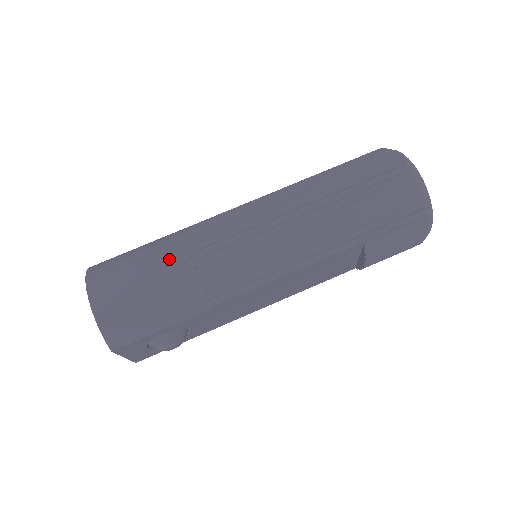
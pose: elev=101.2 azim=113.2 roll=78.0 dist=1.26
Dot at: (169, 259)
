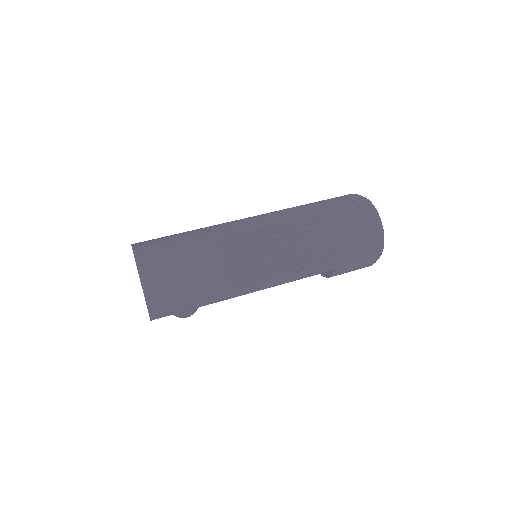
Dot at: (205, 262)
